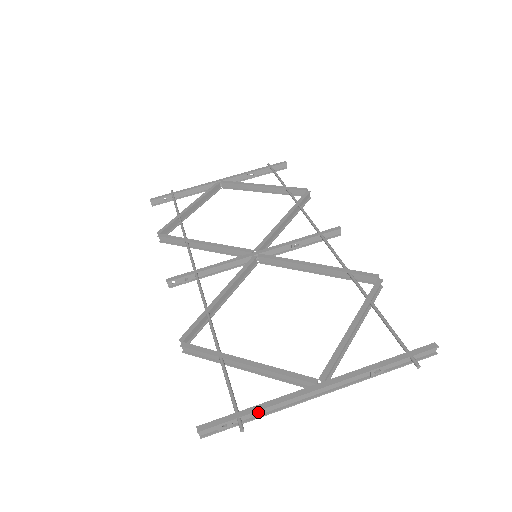
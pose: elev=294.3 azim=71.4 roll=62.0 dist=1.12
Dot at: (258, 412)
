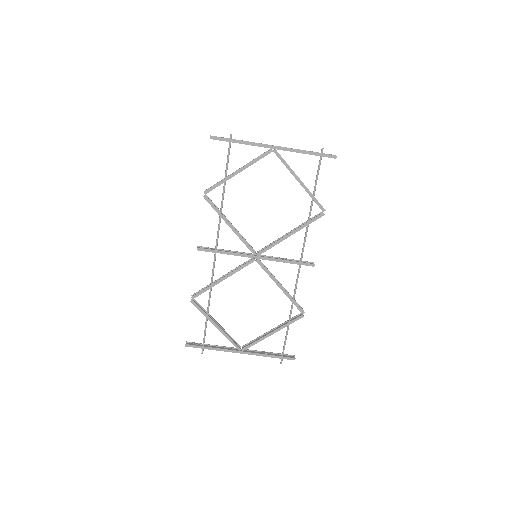
Dot at: (212, 347)
